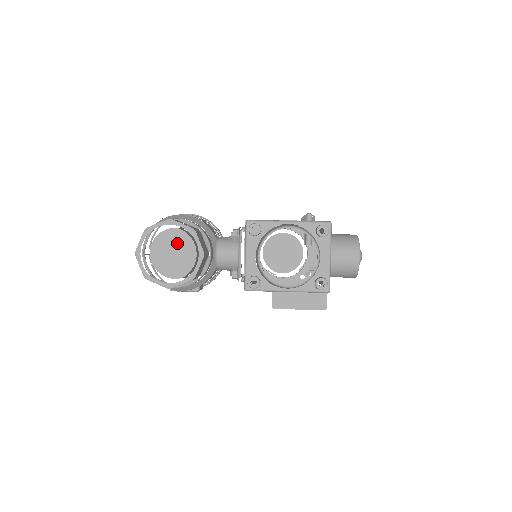
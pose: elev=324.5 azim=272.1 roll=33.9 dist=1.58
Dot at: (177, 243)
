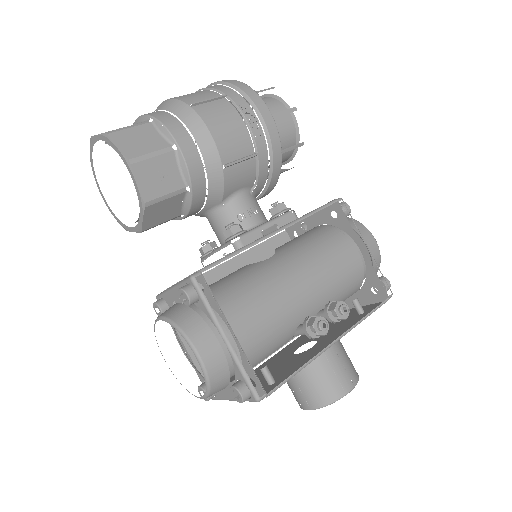
Dot at: occluded
